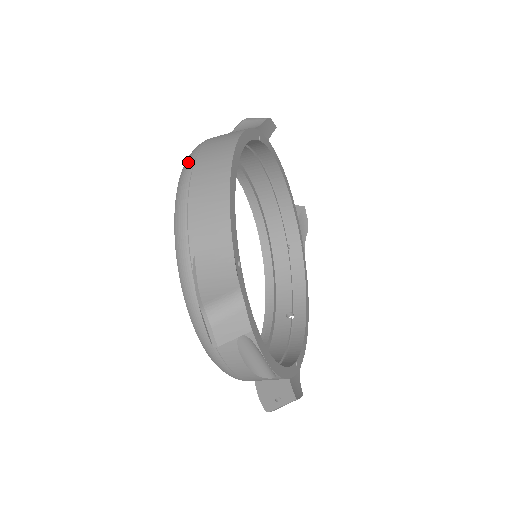
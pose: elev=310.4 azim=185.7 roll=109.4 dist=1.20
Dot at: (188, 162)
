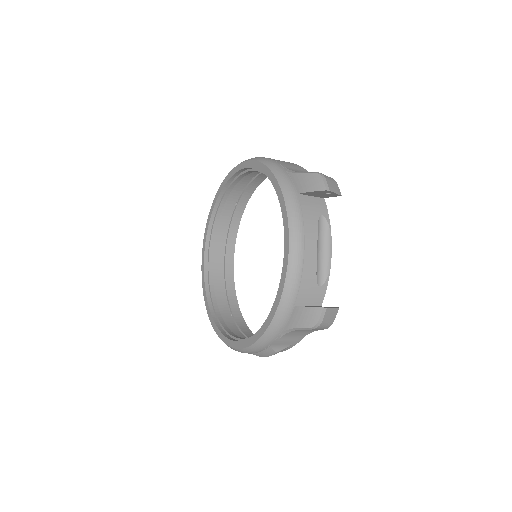
Dot at: occluded
